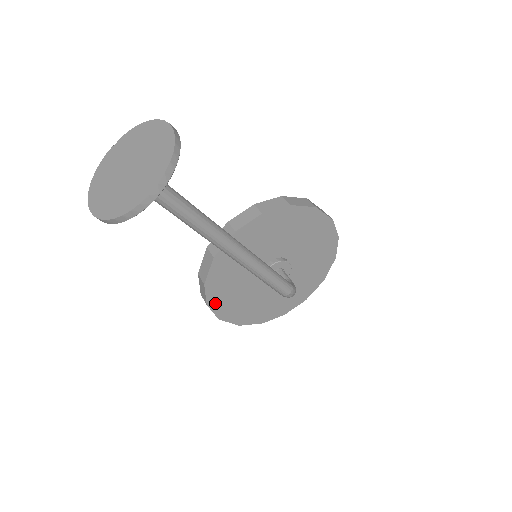
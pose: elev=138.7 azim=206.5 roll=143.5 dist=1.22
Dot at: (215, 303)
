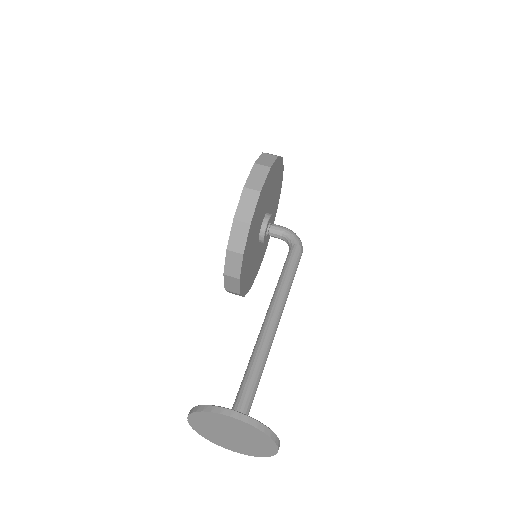
Dot at: (252, 282)
